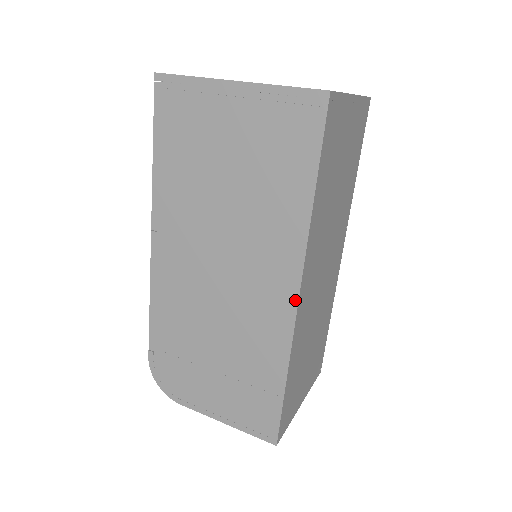
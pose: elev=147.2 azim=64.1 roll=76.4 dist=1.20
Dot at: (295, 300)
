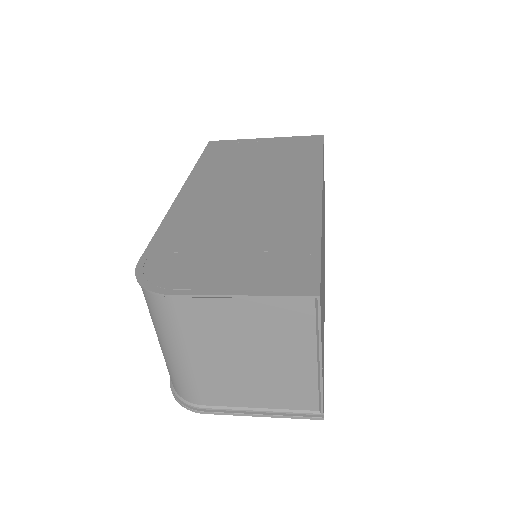
Dot at: (319, 194)
